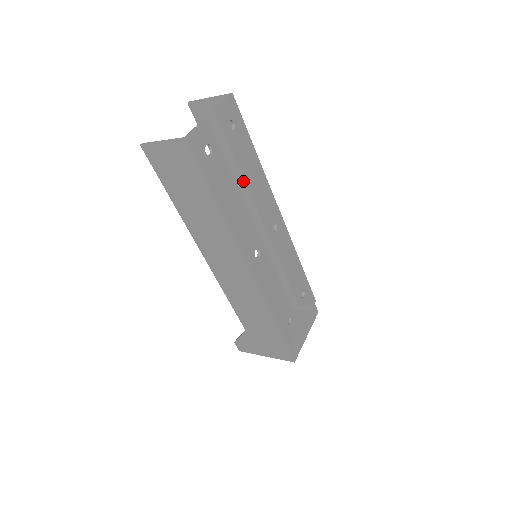
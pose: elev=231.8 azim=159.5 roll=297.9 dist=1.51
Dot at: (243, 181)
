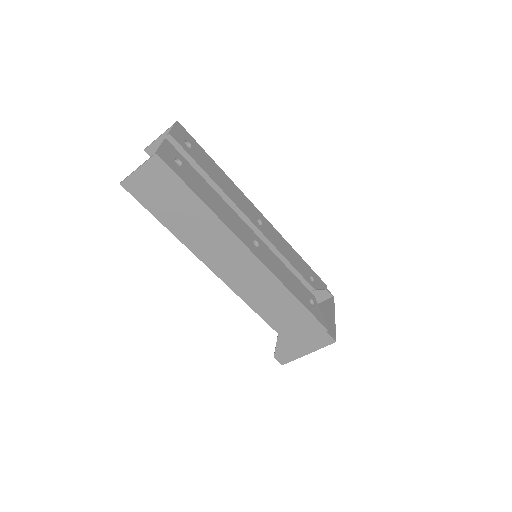
Dot at: (216, 187)
